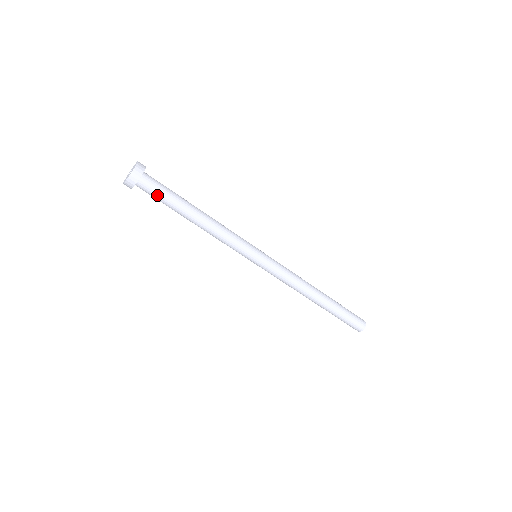
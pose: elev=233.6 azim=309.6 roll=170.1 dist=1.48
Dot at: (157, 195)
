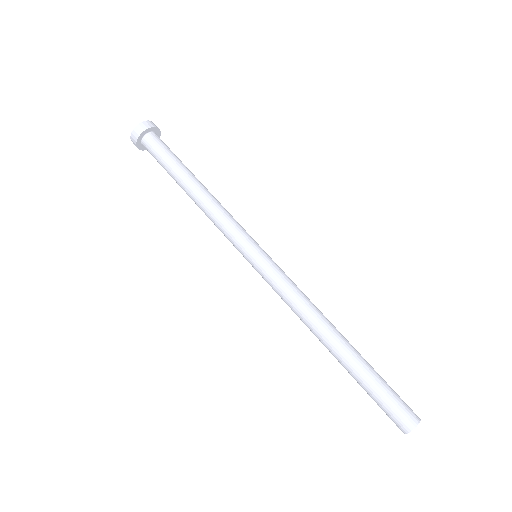
Dot at: (158, 155)
